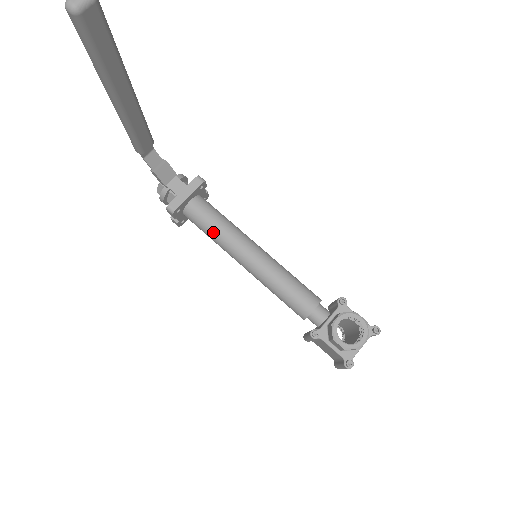
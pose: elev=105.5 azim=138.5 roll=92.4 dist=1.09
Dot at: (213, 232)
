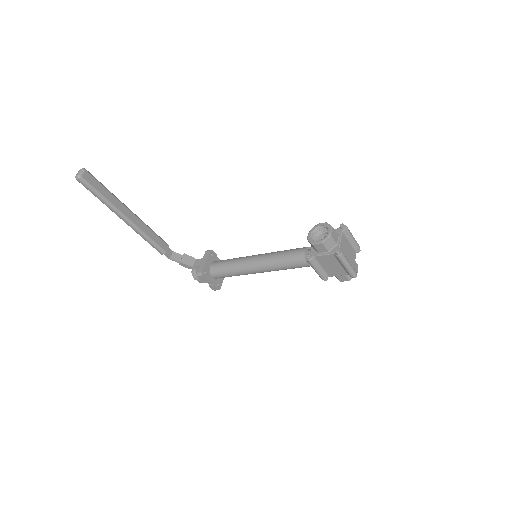
Dot at: (230, 268)
